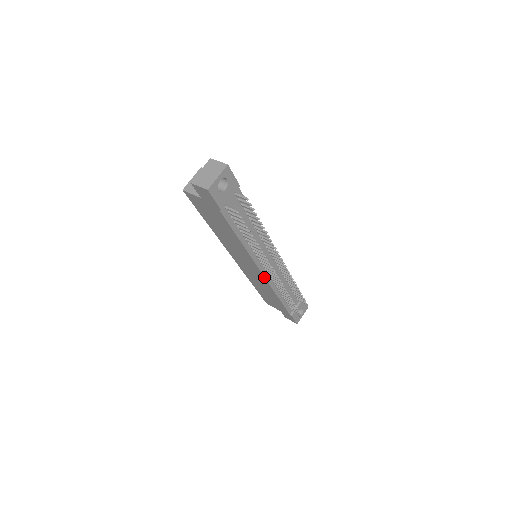
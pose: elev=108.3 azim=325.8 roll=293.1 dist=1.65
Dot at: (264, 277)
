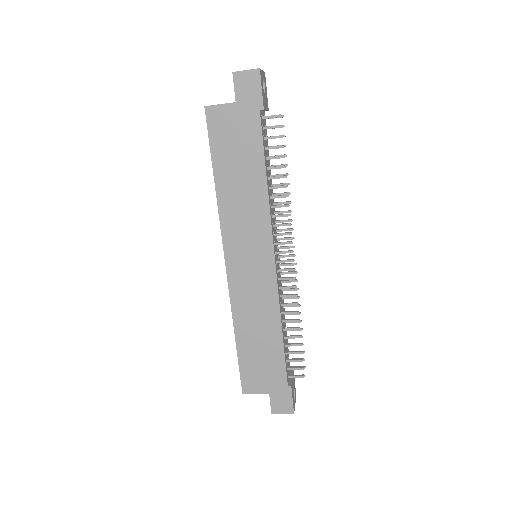
Dot at: (275, 273)
